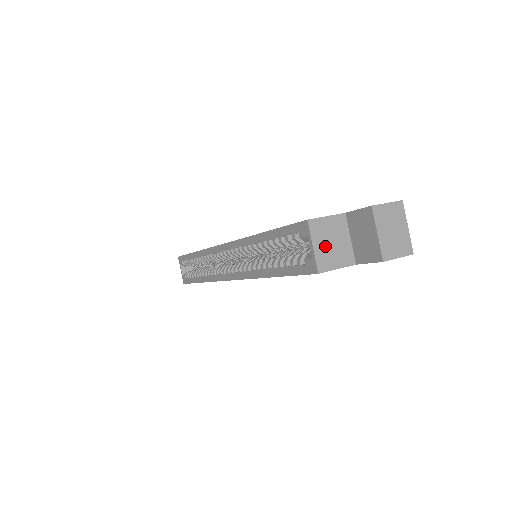
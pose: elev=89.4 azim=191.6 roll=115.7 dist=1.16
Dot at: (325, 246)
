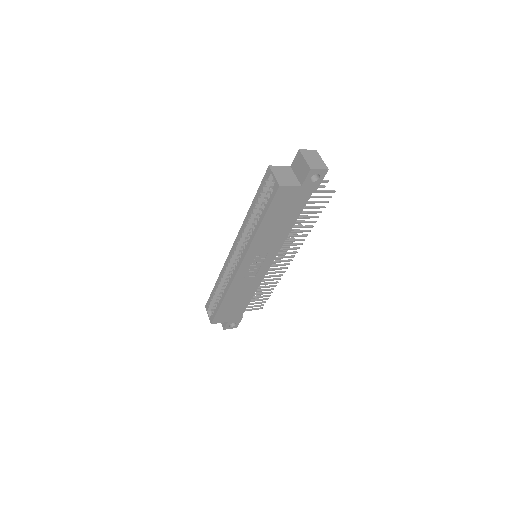
Dot at: (281, 176)
